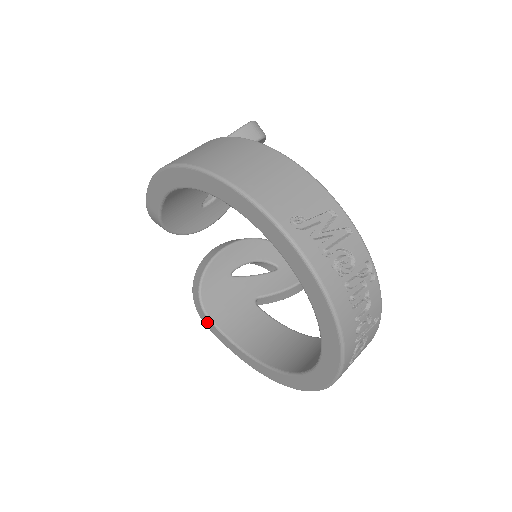
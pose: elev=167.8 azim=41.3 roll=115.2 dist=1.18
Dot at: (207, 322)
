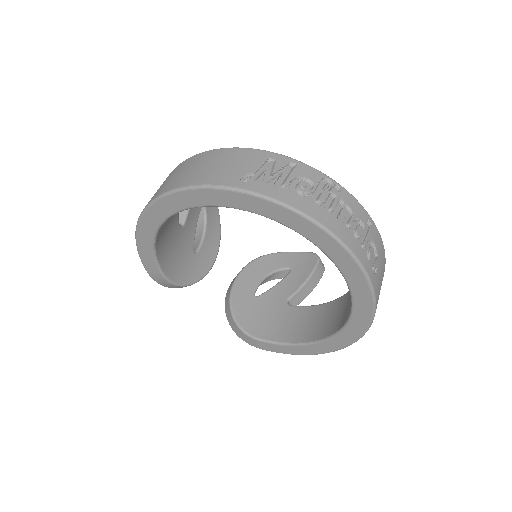
Dot at: (258, 344)
